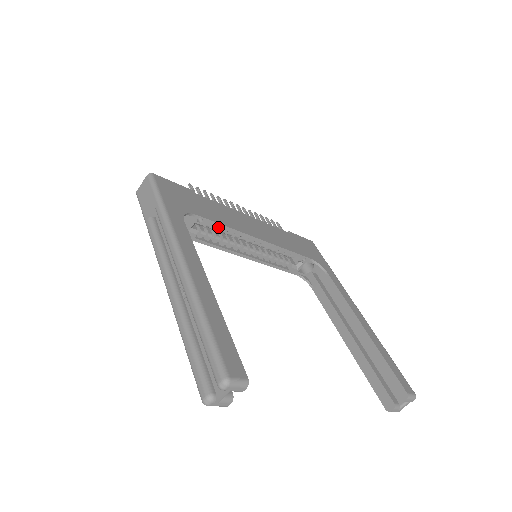
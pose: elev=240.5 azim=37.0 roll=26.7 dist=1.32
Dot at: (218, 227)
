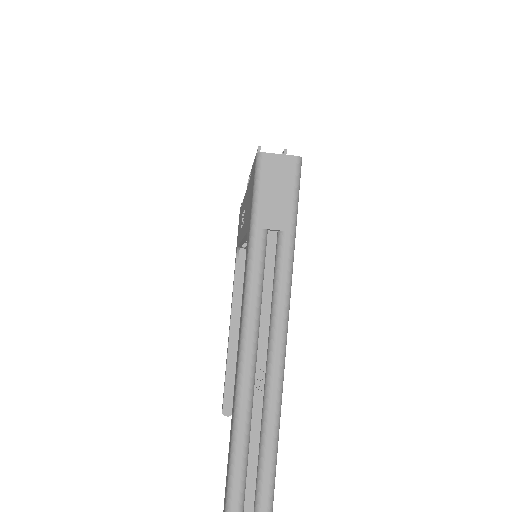
Dot at: occluded
